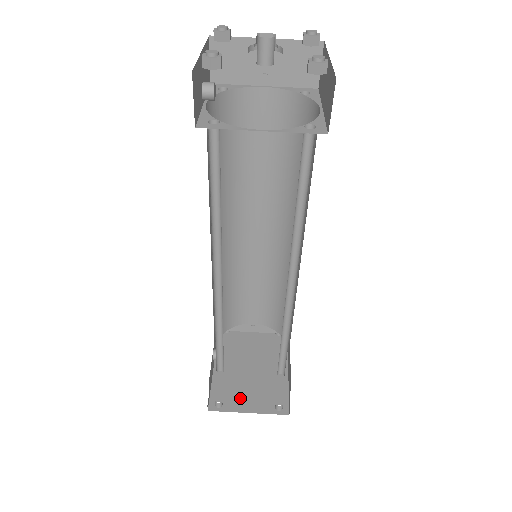
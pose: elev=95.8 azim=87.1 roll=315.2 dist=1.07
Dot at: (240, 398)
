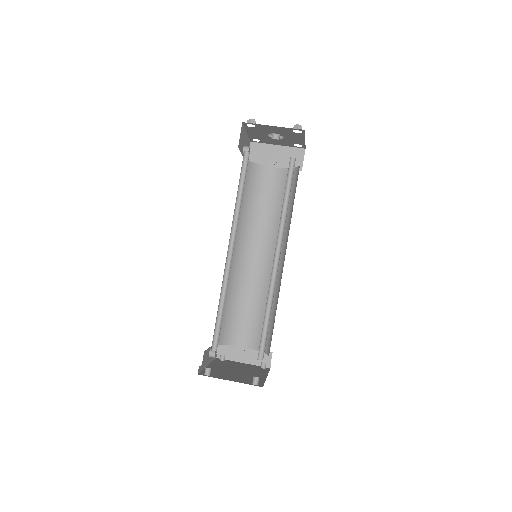
Dot at: (225, 376)
